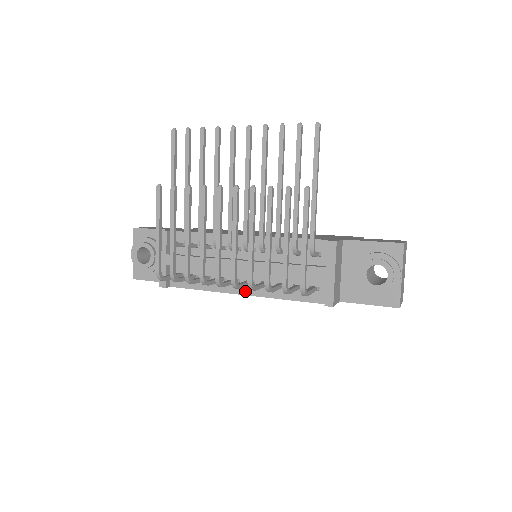
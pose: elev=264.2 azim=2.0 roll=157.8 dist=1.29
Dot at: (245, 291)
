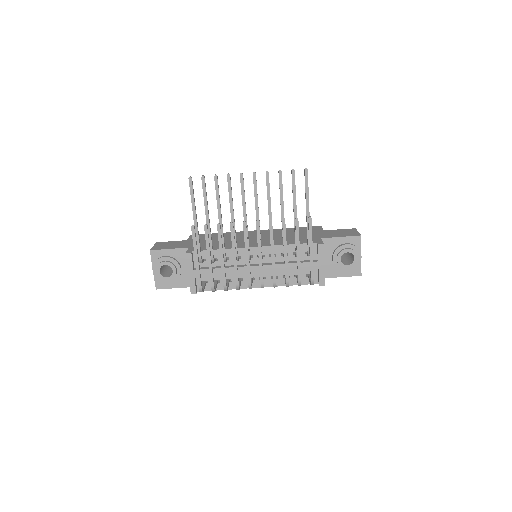
Dot at: (259, 285)
